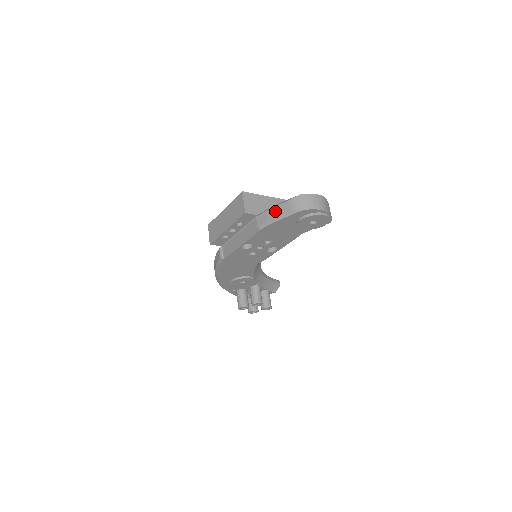
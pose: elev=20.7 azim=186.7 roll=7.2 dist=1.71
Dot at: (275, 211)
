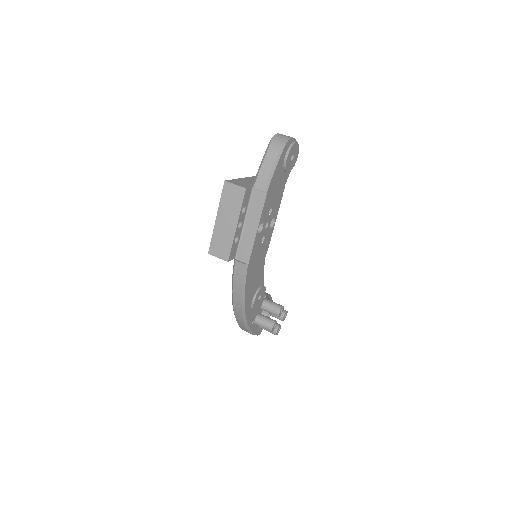
Dot at: (266, 165)
